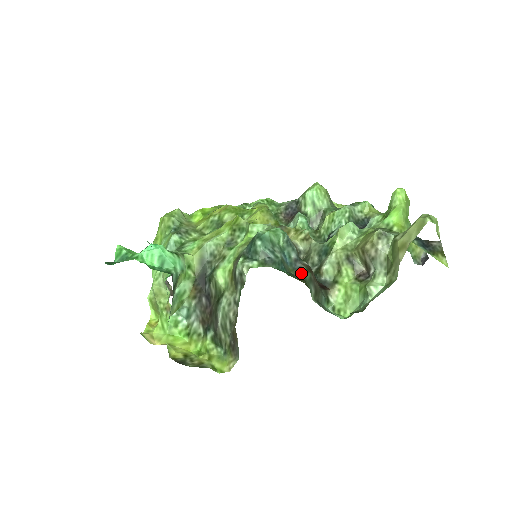
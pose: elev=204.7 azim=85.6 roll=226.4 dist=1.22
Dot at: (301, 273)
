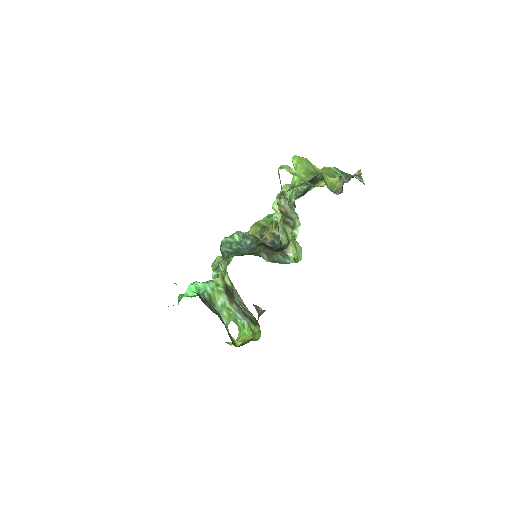
Dot at: (253, 250)
